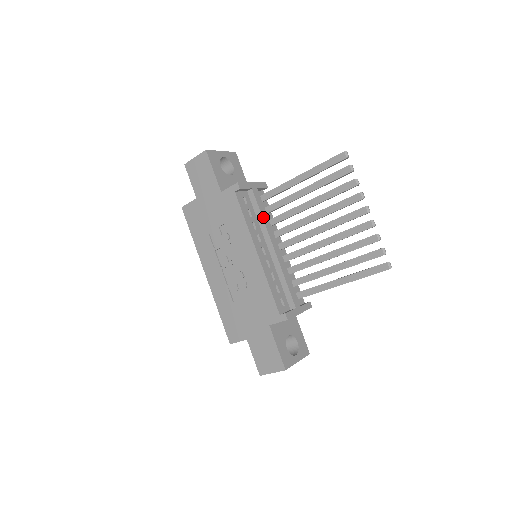
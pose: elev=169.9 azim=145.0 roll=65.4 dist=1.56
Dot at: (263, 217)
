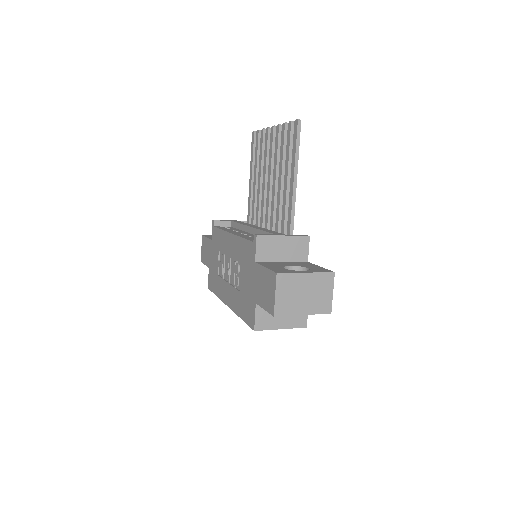
Dot at: (241, 224)
